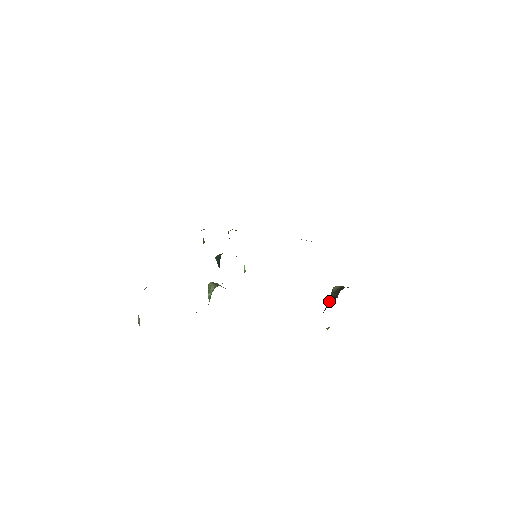
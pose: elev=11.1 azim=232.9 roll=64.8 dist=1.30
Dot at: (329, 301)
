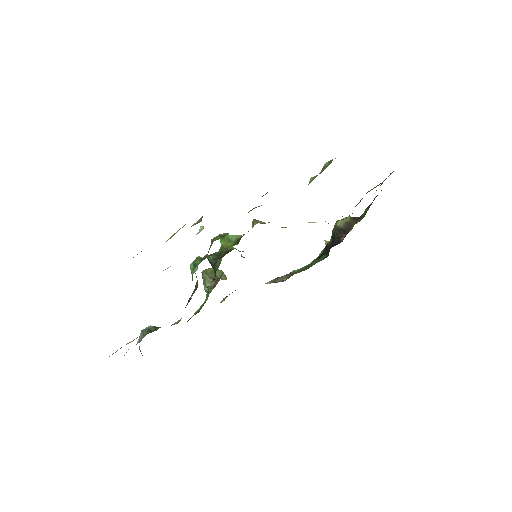
Dot at: (332, 236)
